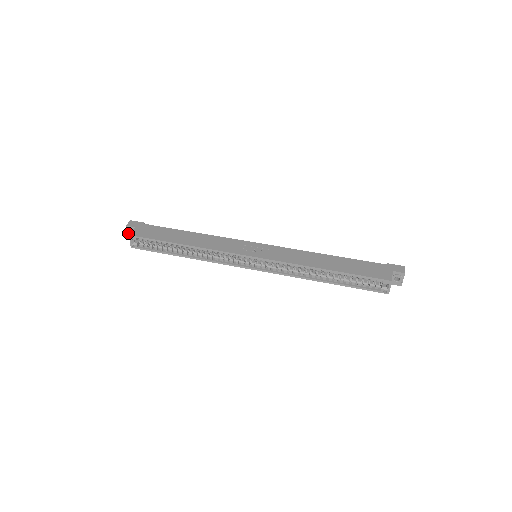
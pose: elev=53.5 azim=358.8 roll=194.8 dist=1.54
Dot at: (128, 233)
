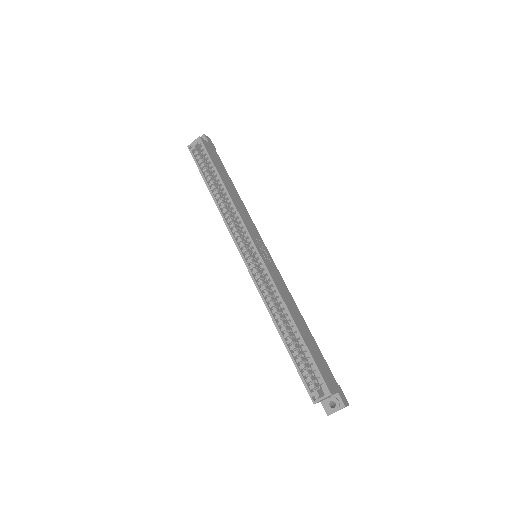
Dot at: occluded
